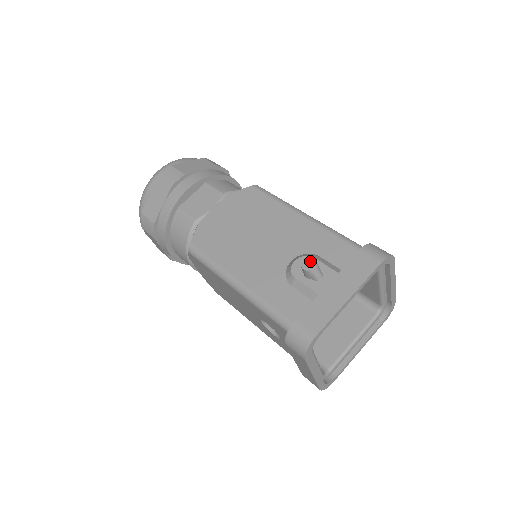
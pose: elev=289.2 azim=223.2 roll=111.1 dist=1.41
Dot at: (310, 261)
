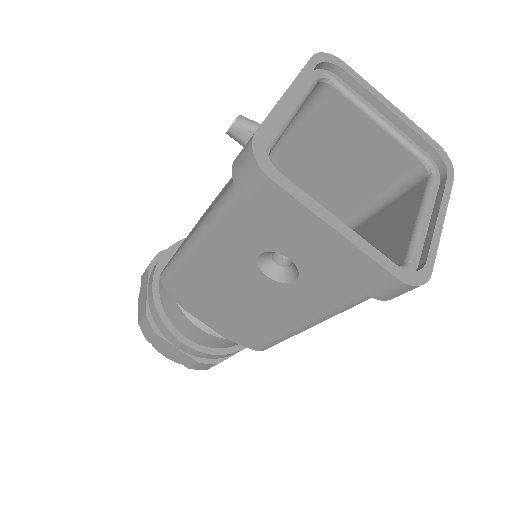
Dot at: occluded
